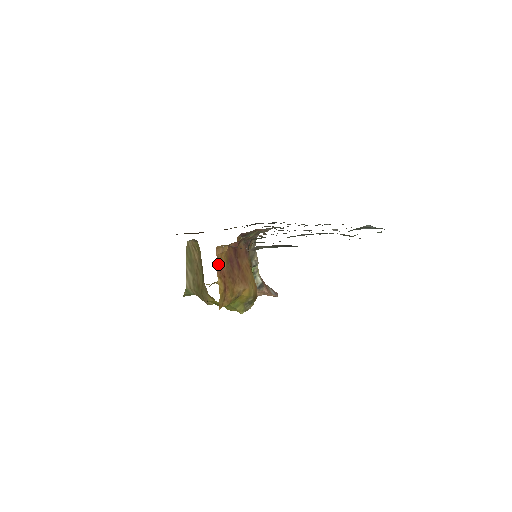
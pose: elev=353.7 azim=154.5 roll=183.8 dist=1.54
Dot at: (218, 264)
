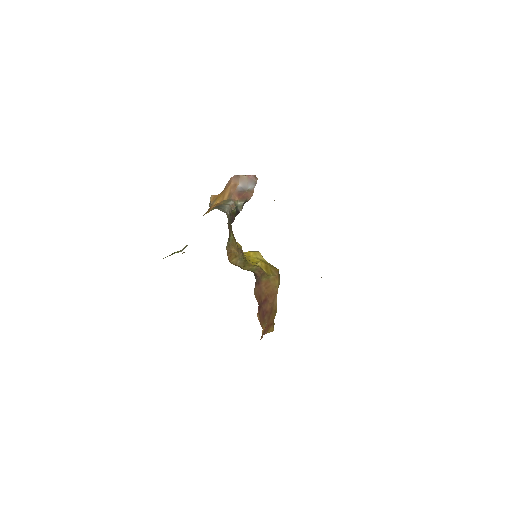
Dot at: (263, 334)
